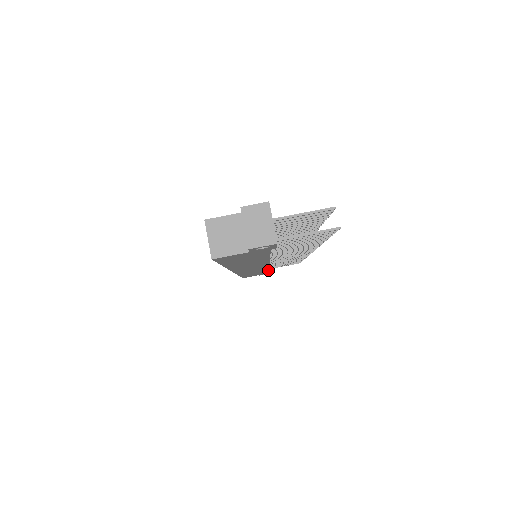
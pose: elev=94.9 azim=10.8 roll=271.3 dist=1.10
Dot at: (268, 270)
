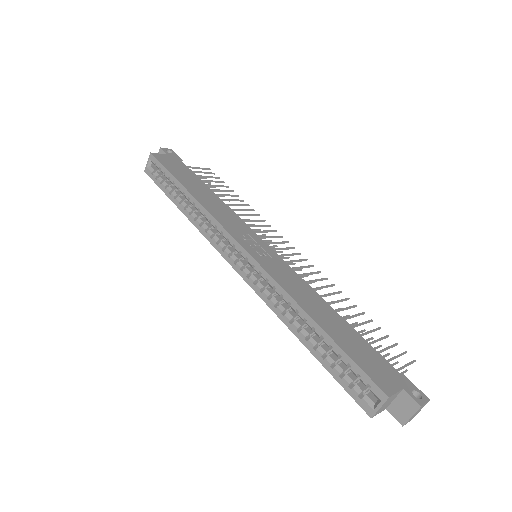
Dot at: occluded
